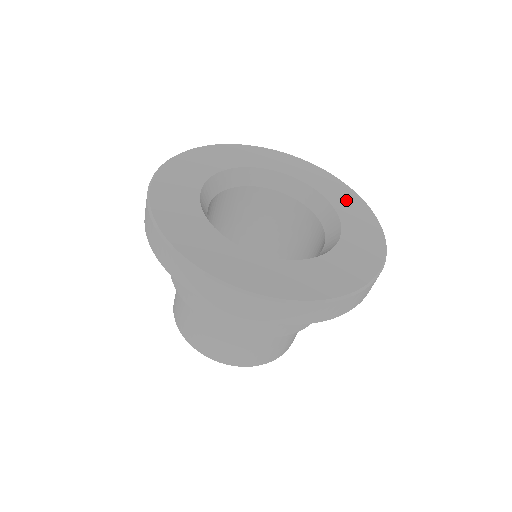
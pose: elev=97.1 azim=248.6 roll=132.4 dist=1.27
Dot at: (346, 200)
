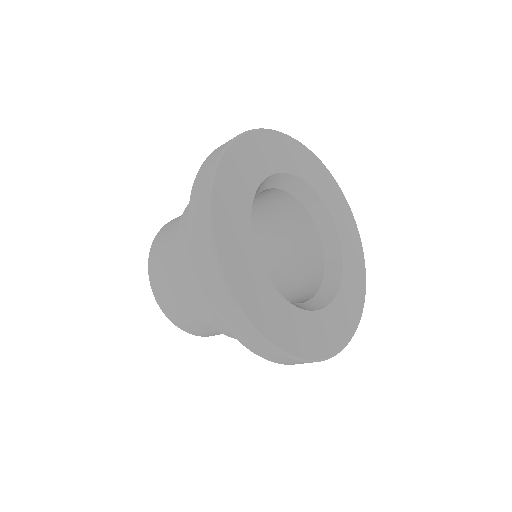
Dot at: (355, 261)
